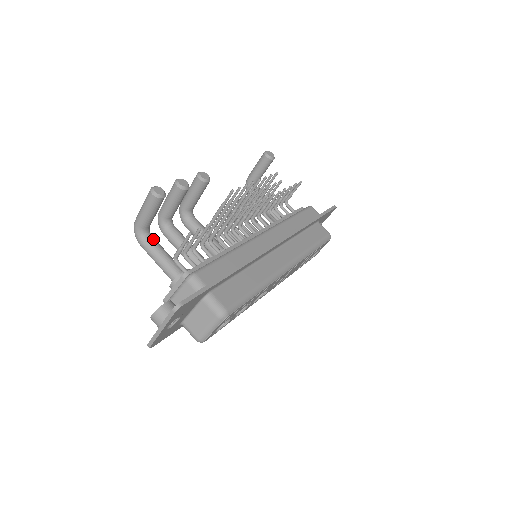
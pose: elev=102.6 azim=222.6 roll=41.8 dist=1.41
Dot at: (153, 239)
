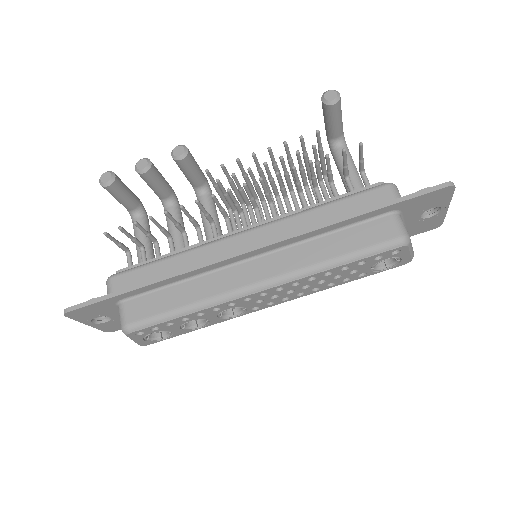
Dot at: (139, 222)
